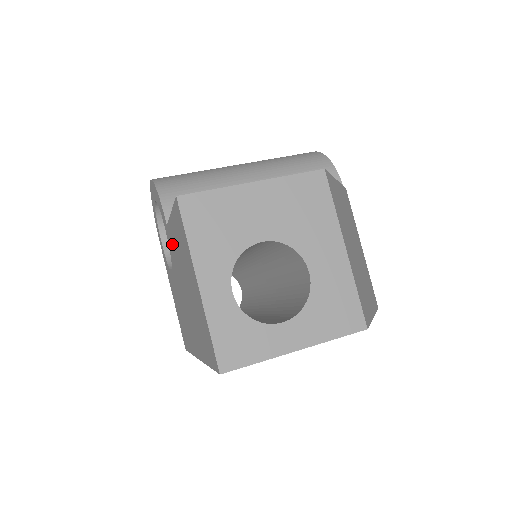
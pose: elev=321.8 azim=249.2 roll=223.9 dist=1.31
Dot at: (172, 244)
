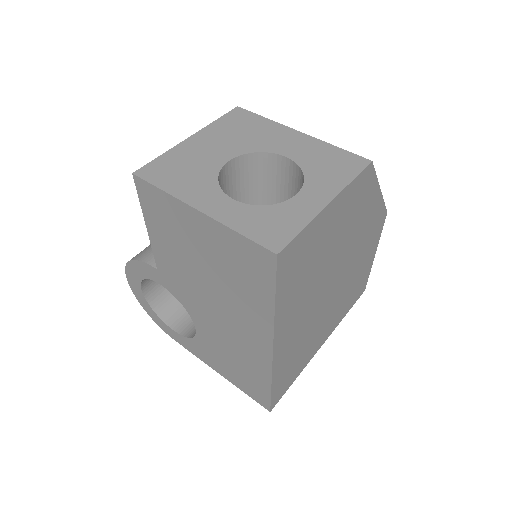
Dot at: (171, 274)
